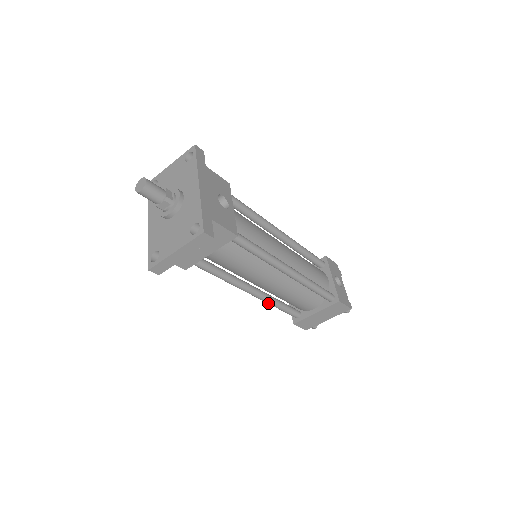
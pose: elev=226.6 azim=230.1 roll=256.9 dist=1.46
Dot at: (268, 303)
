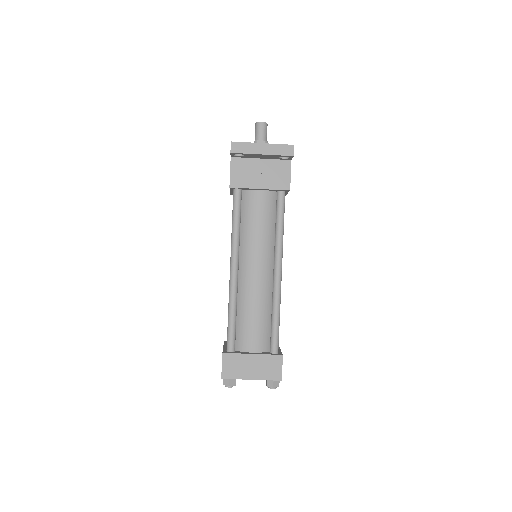
Dot at: (231, 299)
